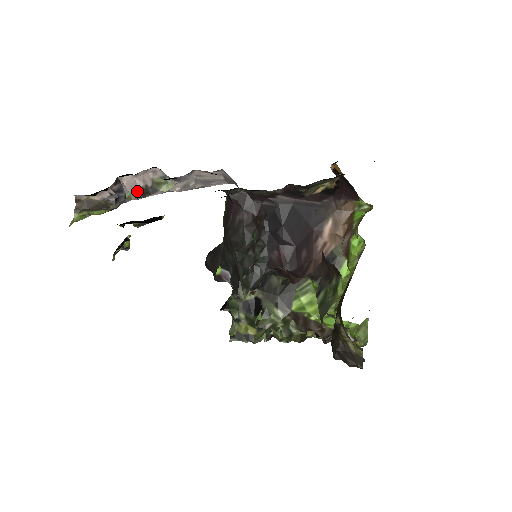
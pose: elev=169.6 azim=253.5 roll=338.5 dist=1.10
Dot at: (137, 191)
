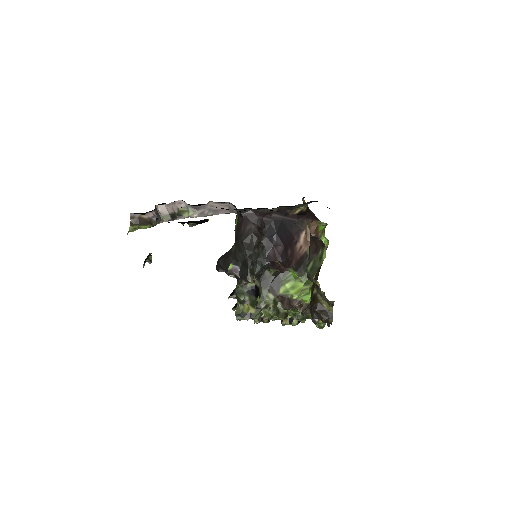
Dot at: (168, 215)
